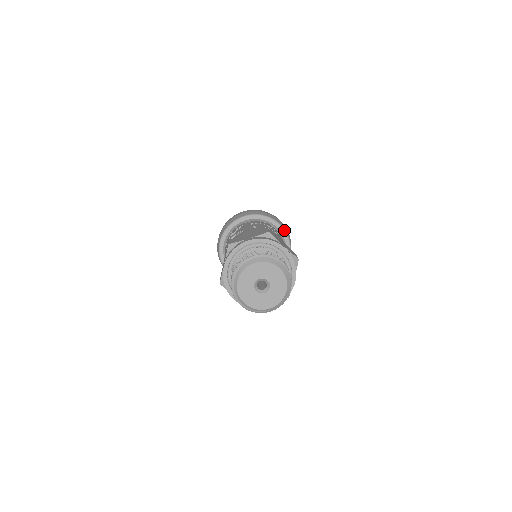
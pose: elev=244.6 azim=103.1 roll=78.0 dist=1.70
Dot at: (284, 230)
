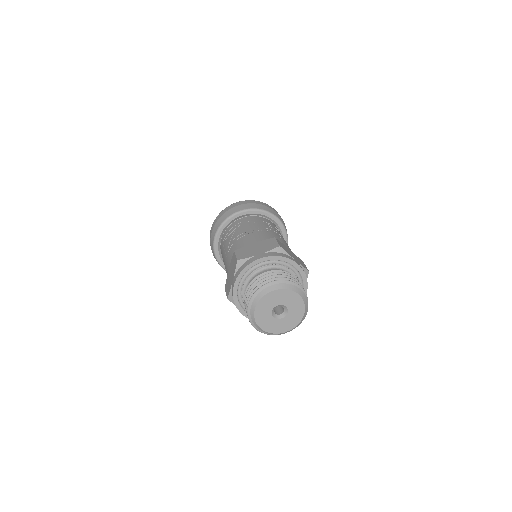
Dot at: (282, 224)
